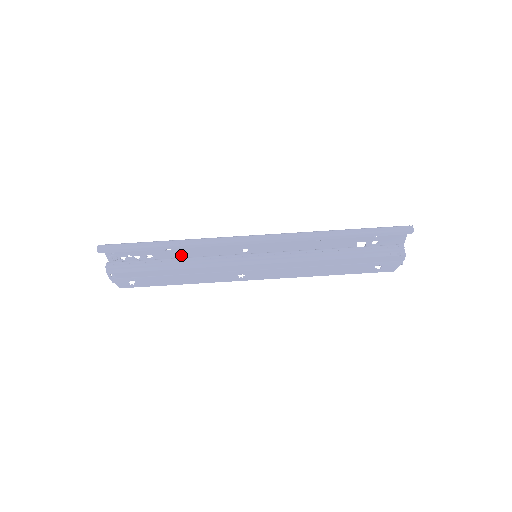
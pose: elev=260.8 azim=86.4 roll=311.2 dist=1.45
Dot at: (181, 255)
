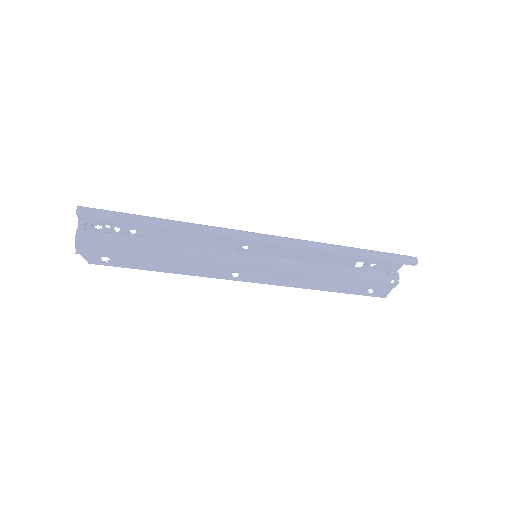
Dot at: (171, 238)
